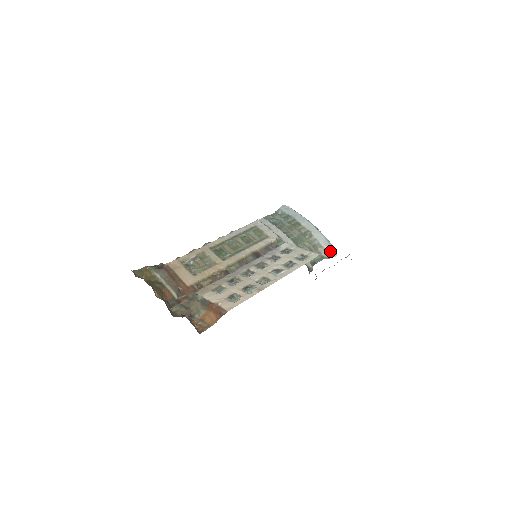
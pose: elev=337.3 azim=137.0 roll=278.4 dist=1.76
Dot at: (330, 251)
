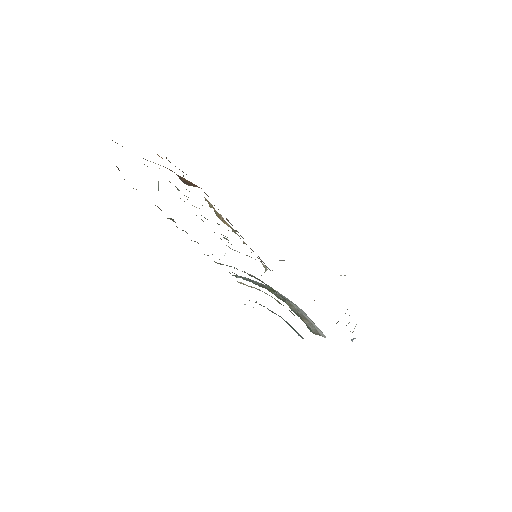
Dot at: (318, 329)
